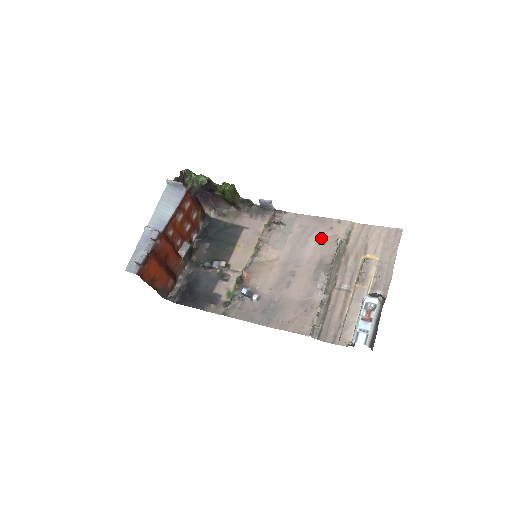
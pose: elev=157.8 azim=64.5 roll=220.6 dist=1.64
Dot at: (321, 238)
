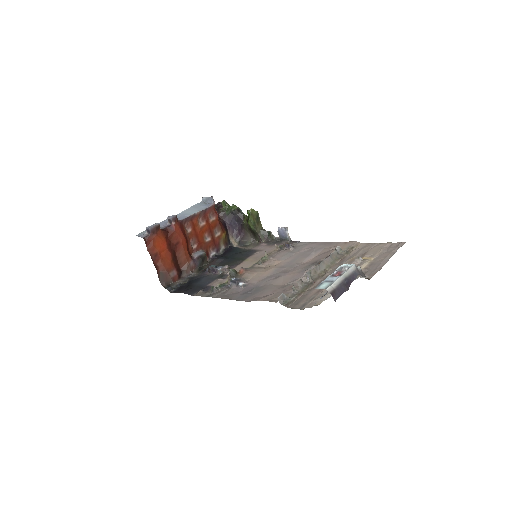
Dot at: (324, 251)
